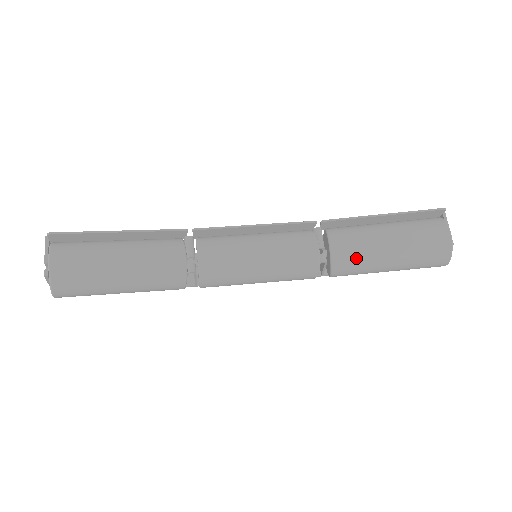
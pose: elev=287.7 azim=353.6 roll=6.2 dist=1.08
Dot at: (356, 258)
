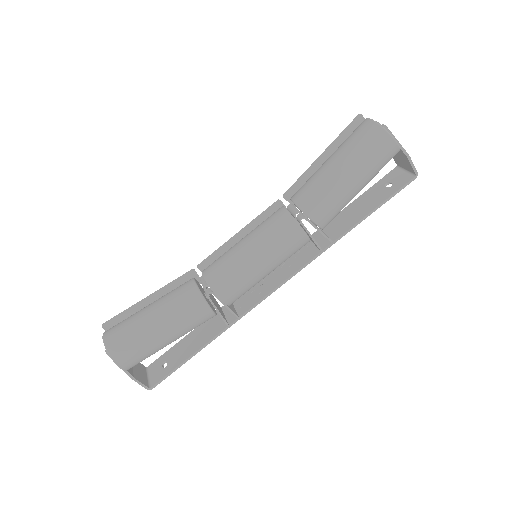
Dot at: (316, 192)
